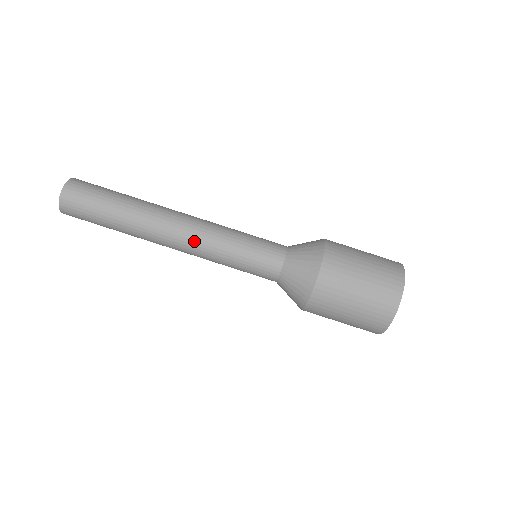
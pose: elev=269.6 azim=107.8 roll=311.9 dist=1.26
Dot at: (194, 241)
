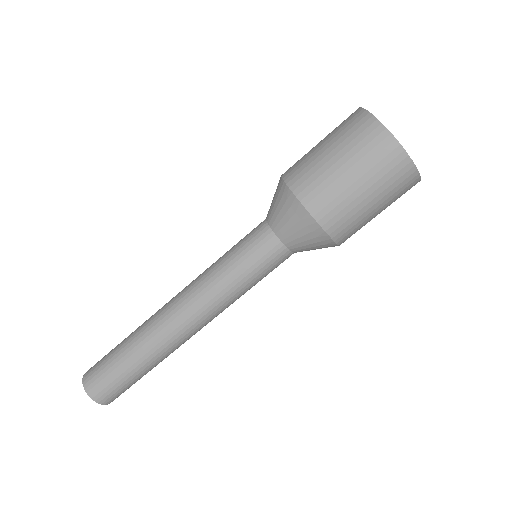
Dot at: (207, 313)
